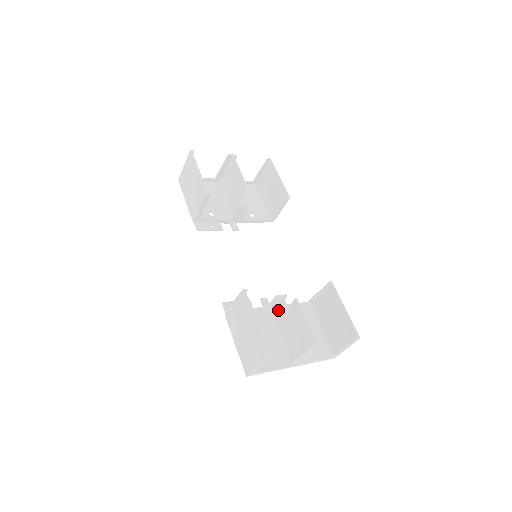
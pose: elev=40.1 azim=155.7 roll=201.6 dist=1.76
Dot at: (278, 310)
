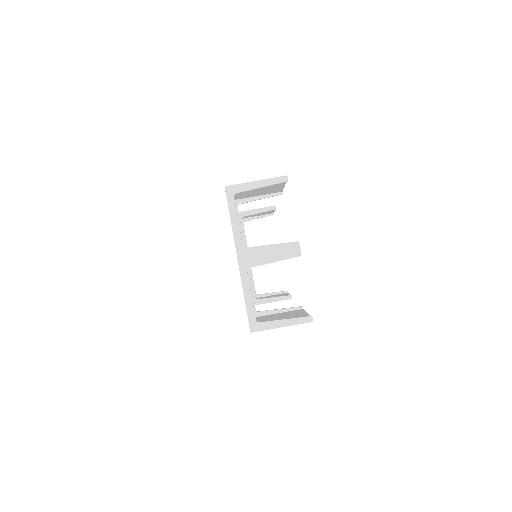
Dot at: occluded
